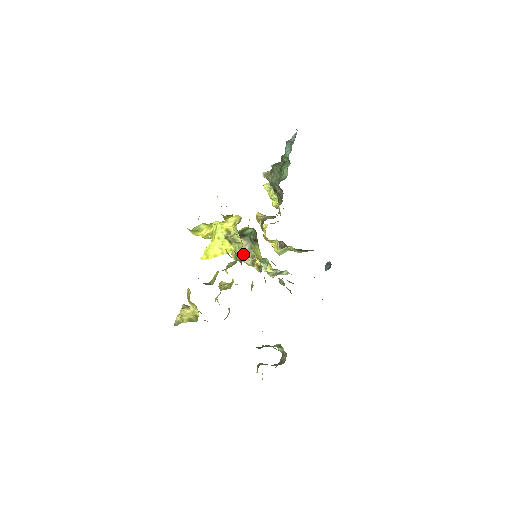
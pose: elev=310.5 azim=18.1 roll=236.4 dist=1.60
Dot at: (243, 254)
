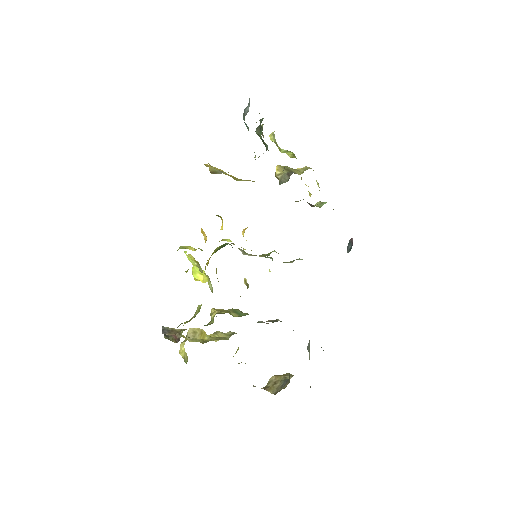
Dot at: occluded
